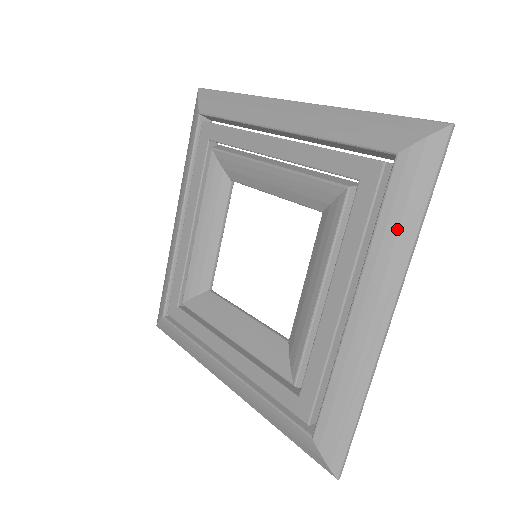
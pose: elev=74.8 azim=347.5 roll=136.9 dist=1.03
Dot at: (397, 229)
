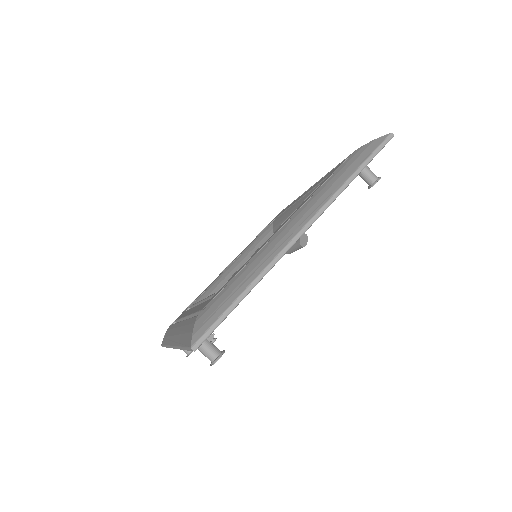
Dot at: (336, 179)
